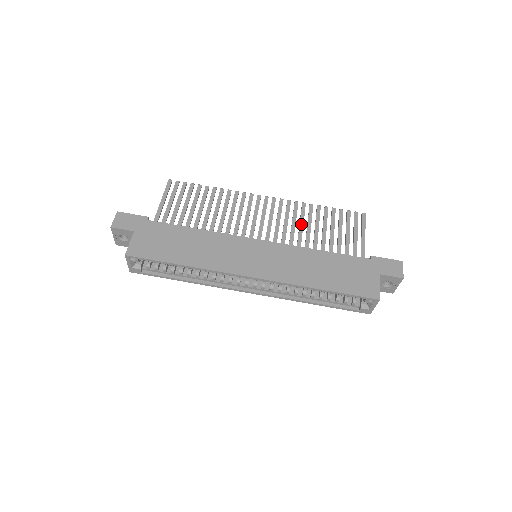
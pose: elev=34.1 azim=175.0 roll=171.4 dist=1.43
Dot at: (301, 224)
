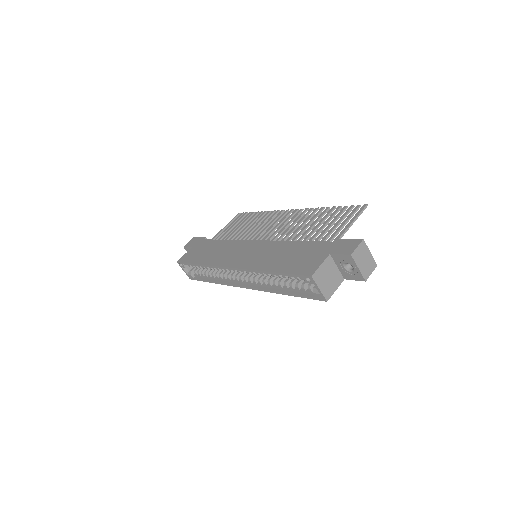
Dot at: (301, 225)
